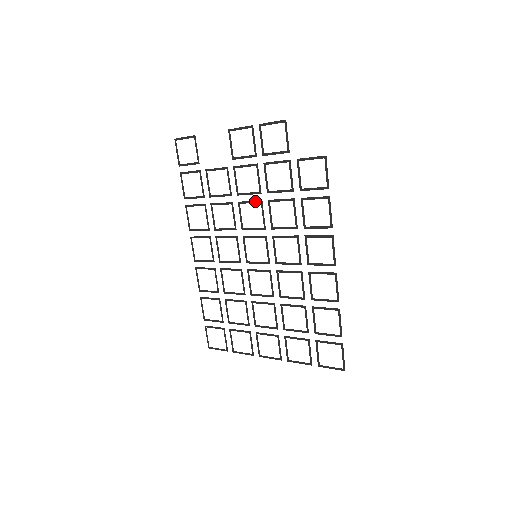
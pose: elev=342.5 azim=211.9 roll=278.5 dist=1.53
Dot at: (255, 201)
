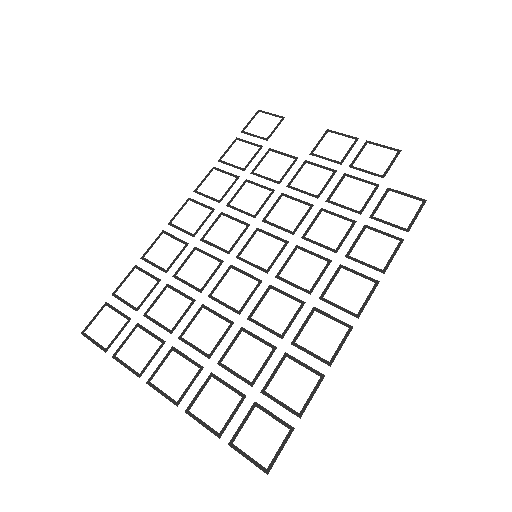
Dot at: (304, 201)
